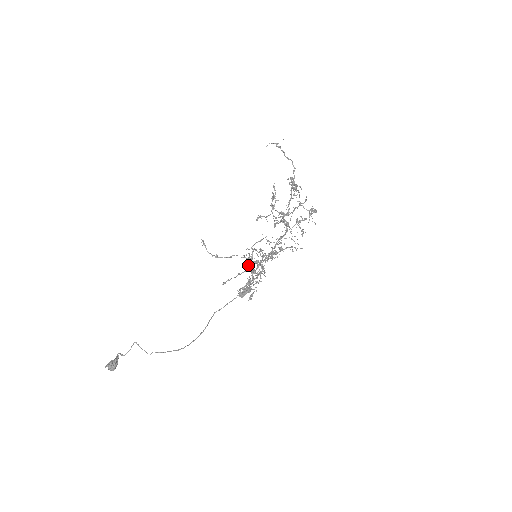
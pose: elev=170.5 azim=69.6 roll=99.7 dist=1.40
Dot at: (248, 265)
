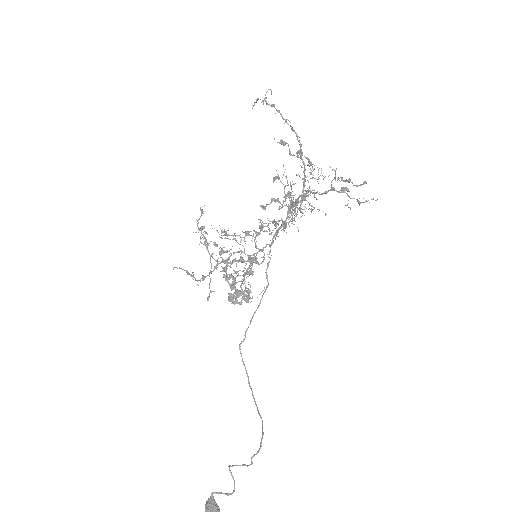
Dot at: occluded
